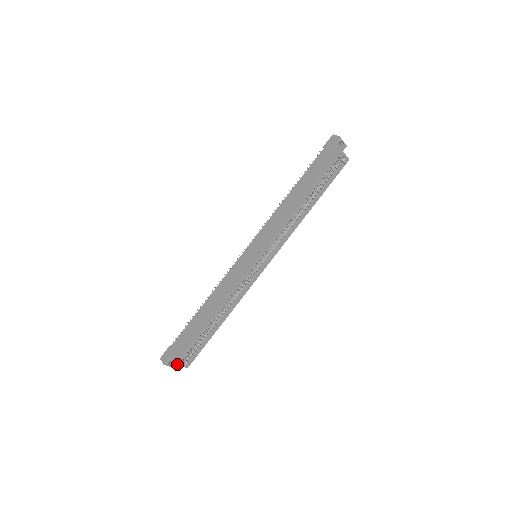
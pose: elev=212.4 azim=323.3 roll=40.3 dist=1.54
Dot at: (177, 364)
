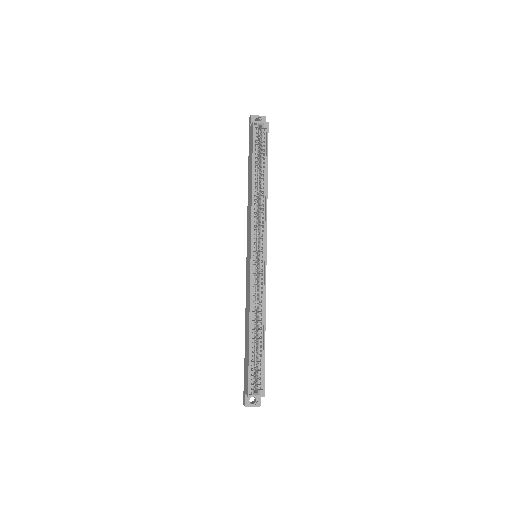
Dot at: occluded
